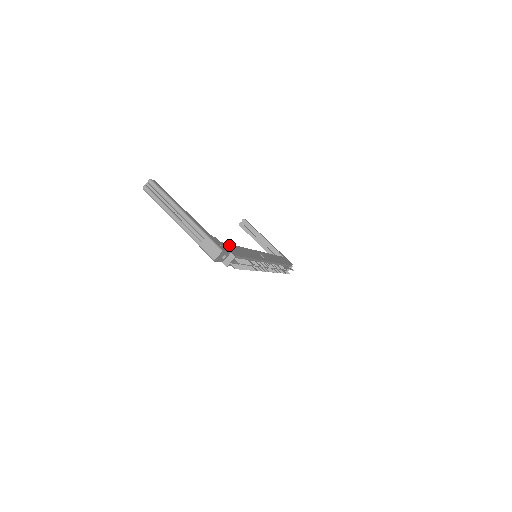
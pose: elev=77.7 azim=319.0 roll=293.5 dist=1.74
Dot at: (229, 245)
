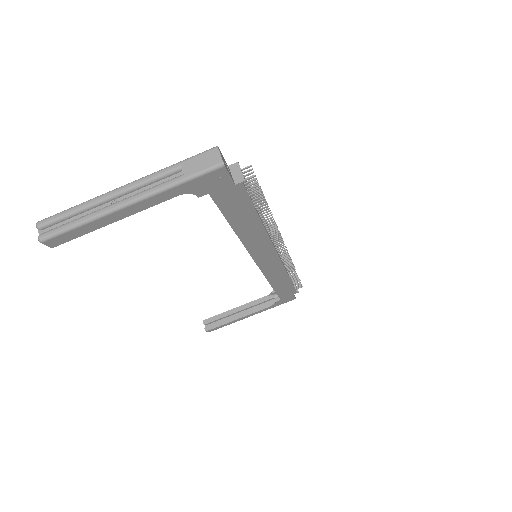
Dot at: occluded
